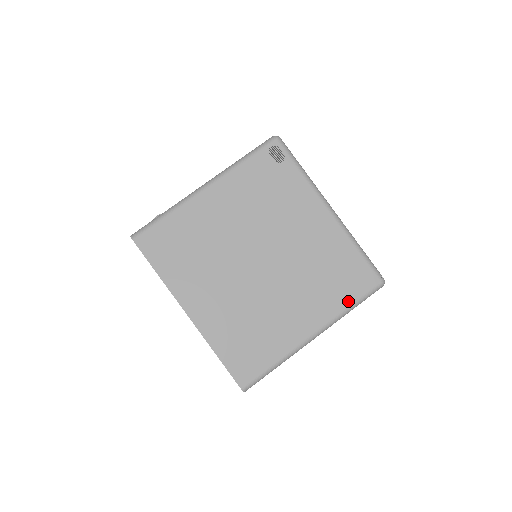
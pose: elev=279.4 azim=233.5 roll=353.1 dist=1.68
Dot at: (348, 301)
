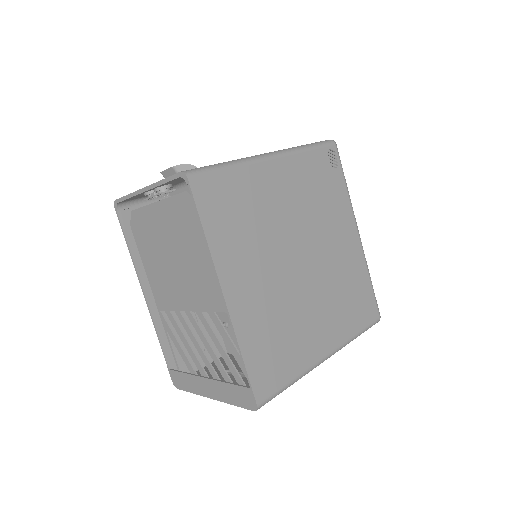
Dot at: (357, 328)
